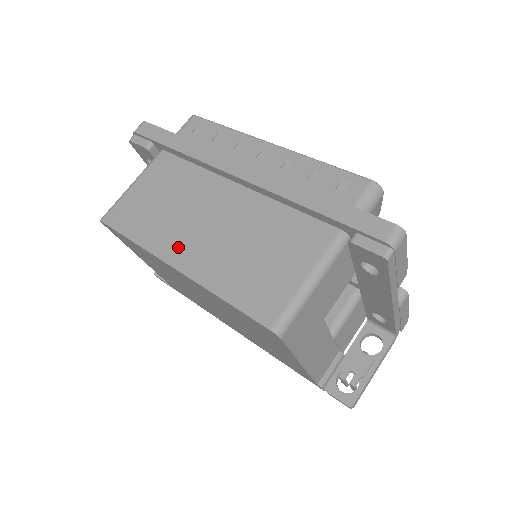
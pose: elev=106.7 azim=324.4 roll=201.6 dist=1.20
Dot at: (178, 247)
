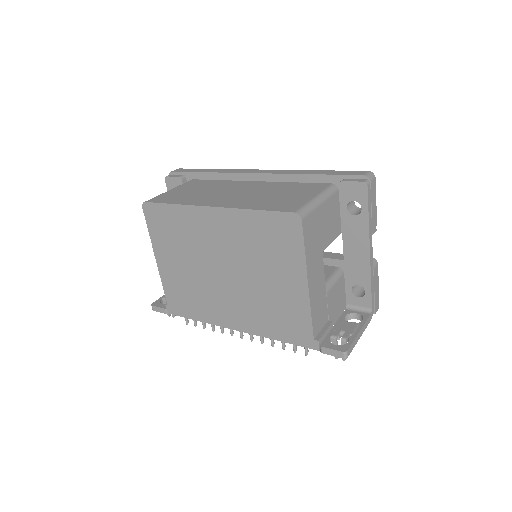
Dot at: (213, 201)
